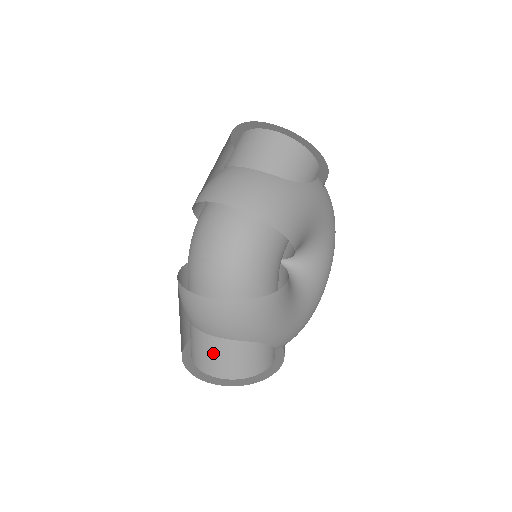
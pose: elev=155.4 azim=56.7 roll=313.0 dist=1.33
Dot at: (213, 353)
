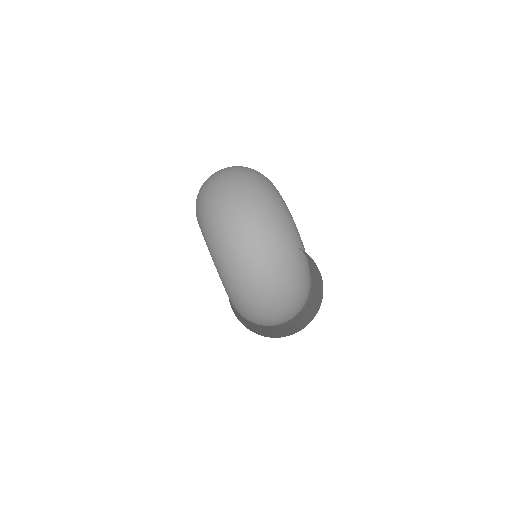
Dot at: occluded
